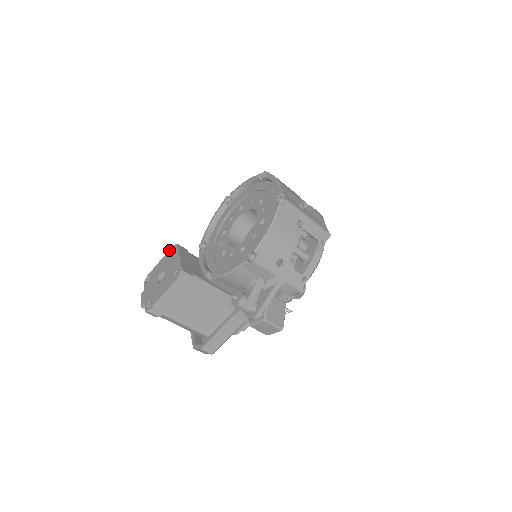
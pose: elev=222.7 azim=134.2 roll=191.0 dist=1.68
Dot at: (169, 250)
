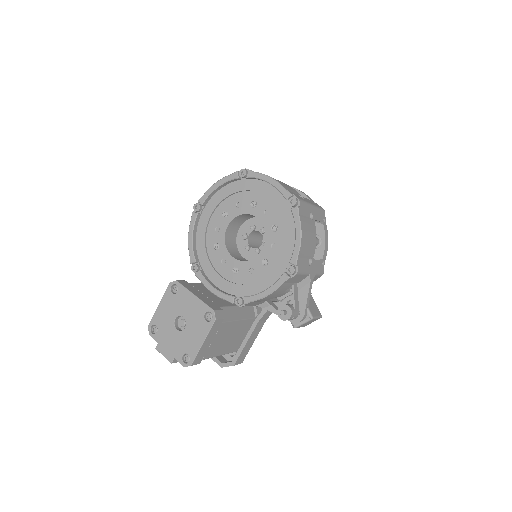
Dot at: (167, 290)
